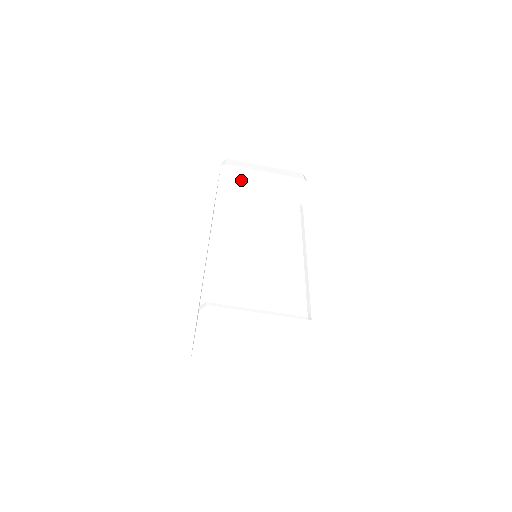
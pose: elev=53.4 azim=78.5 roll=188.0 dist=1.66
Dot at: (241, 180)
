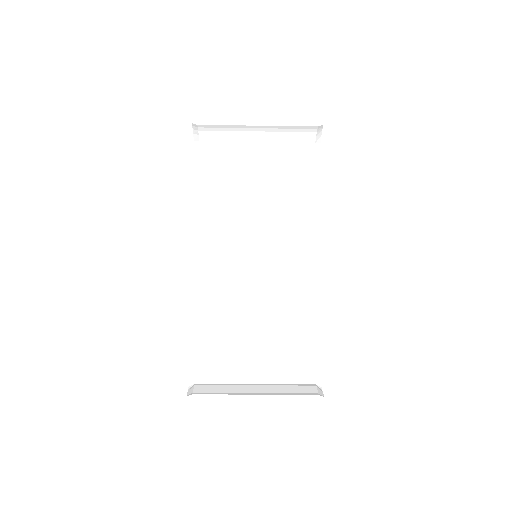
Dot at: (224, 139)
